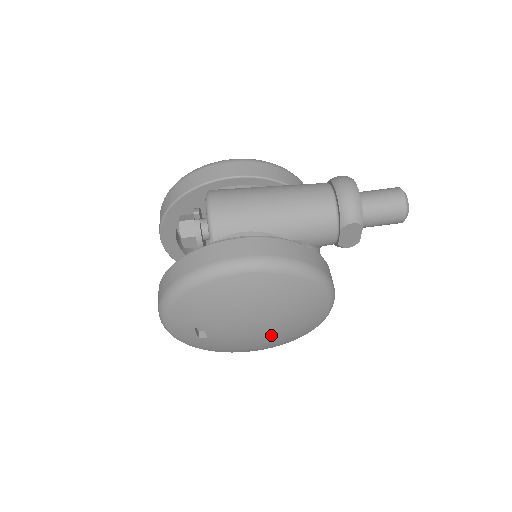
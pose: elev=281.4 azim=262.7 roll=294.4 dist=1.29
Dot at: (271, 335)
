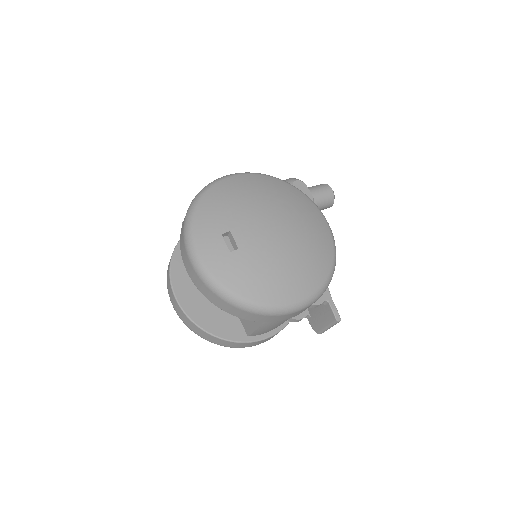
Dot at: (293, 236)
